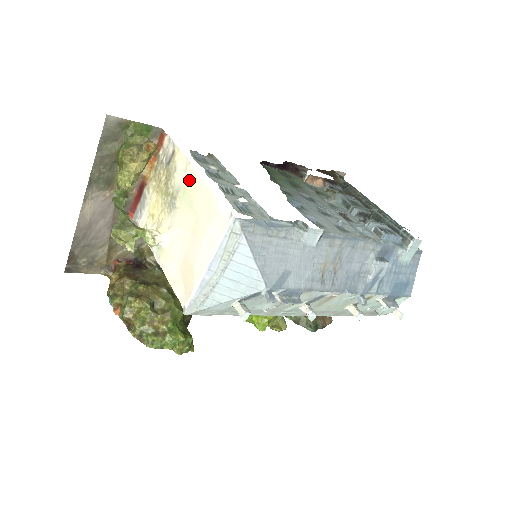
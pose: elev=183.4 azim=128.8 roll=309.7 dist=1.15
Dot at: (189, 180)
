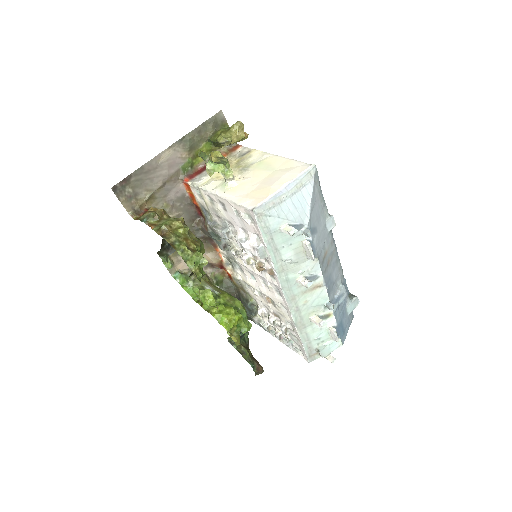
Dot at: (266, 158)
